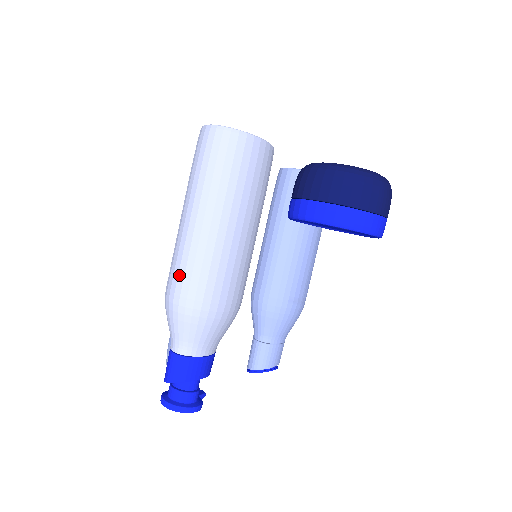
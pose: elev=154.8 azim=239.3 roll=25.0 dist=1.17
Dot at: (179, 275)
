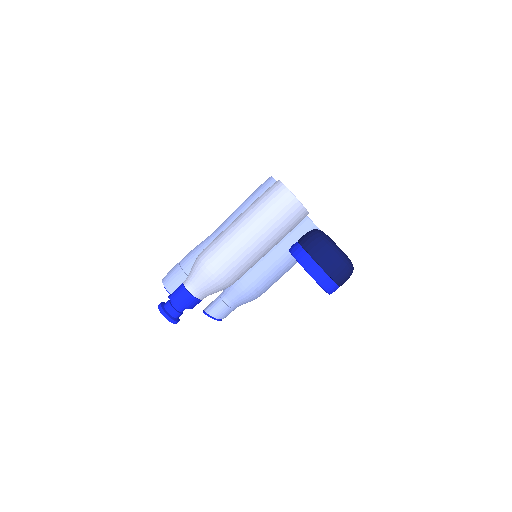
Dot at: (217, 252)
